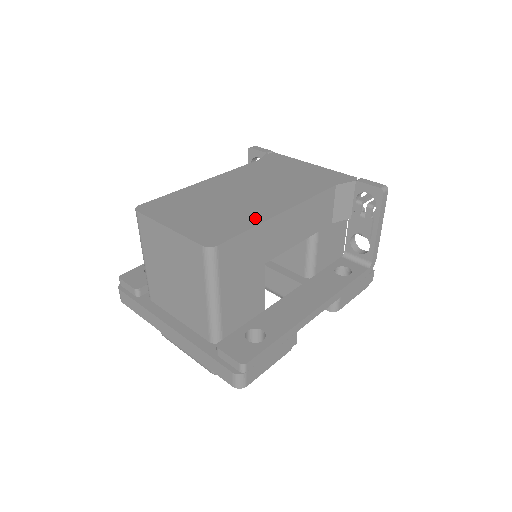
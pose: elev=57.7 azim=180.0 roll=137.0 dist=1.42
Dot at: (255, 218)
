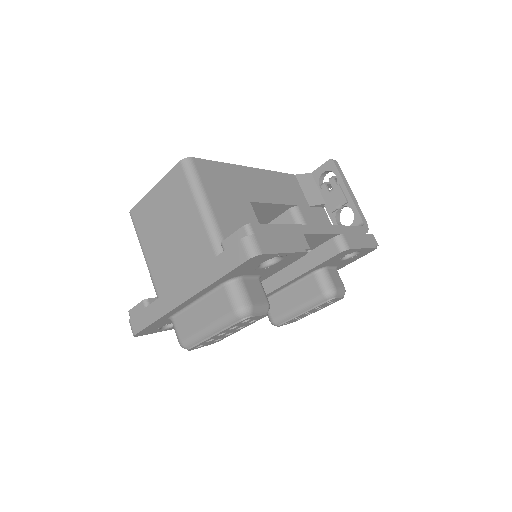
Dot at: occluded
